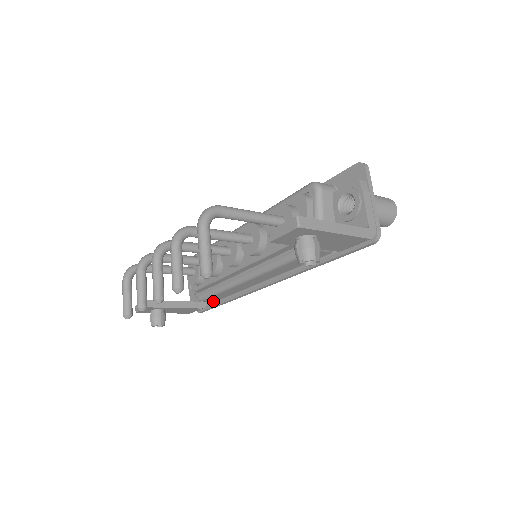
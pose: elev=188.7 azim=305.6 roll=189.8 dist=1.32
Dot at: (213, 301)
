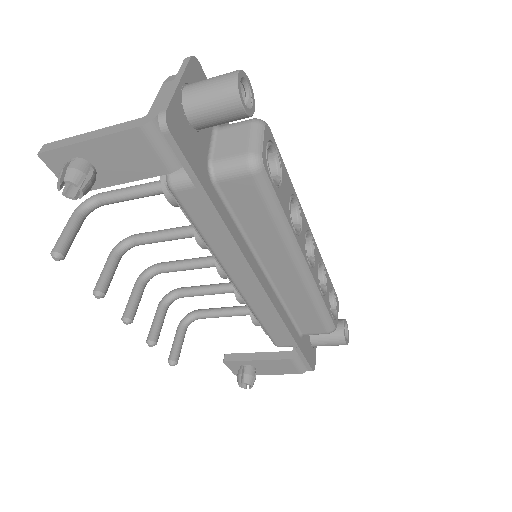
Dot at: occluded
